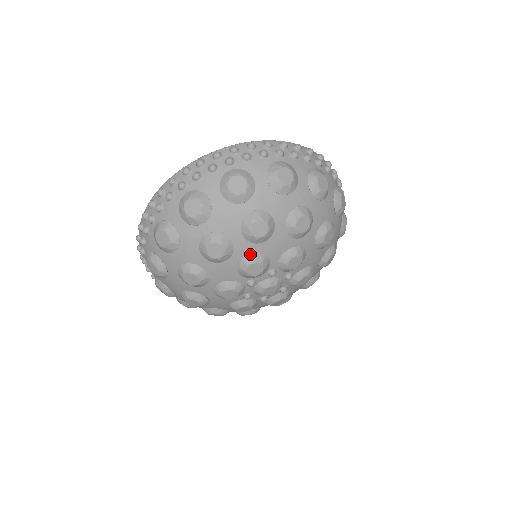
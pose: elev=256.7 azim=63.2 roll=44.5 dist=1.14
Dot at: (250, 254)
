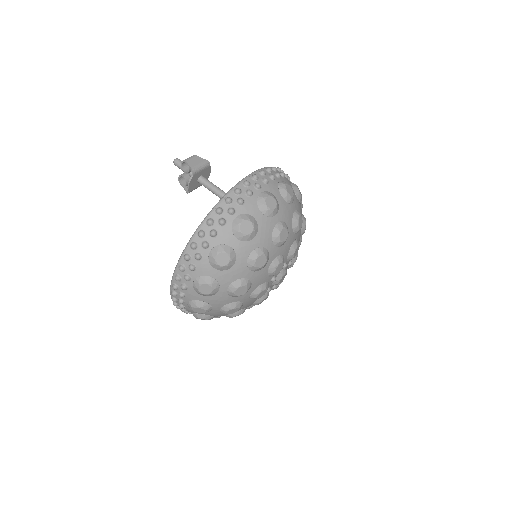
Dot at: (251, 294)
